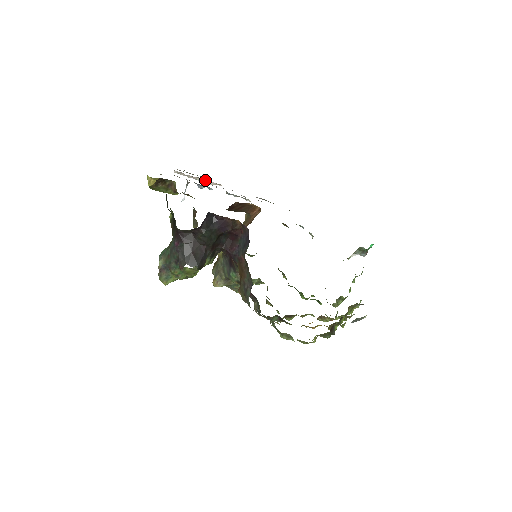
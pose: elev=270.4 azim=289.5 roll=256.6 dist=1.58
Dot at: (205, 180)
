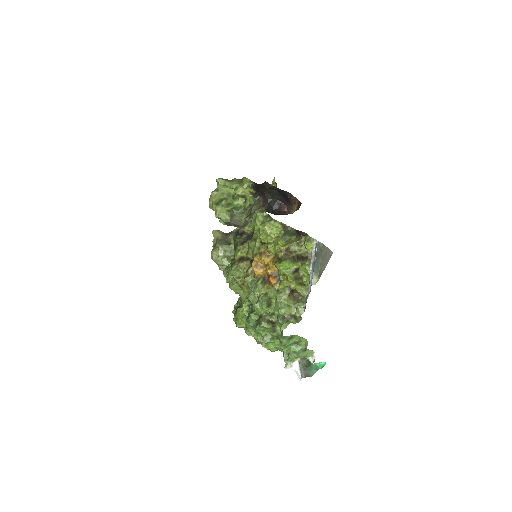
Dot at: occluded
